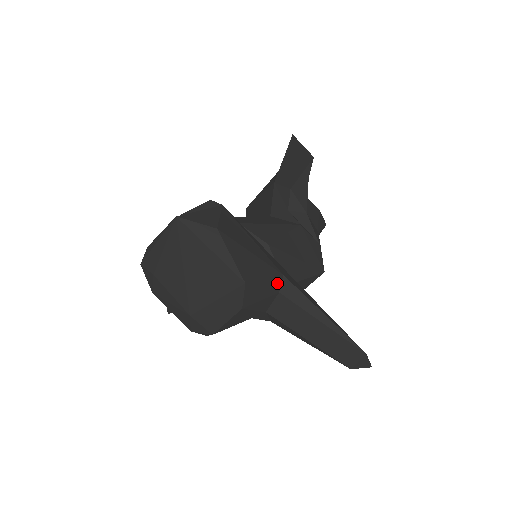
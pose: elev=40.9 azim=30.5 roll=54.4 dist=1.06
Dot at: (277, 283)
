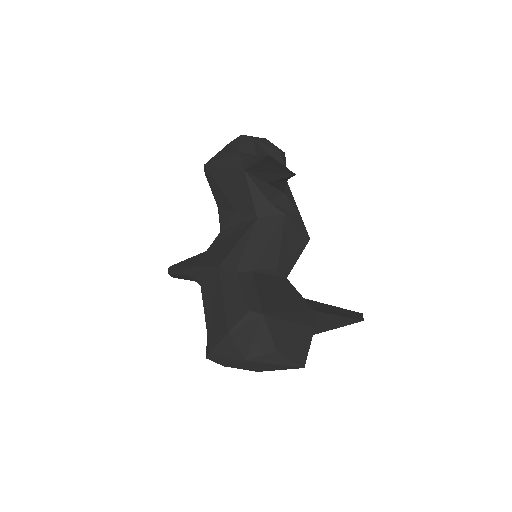
Dot at: occluded
